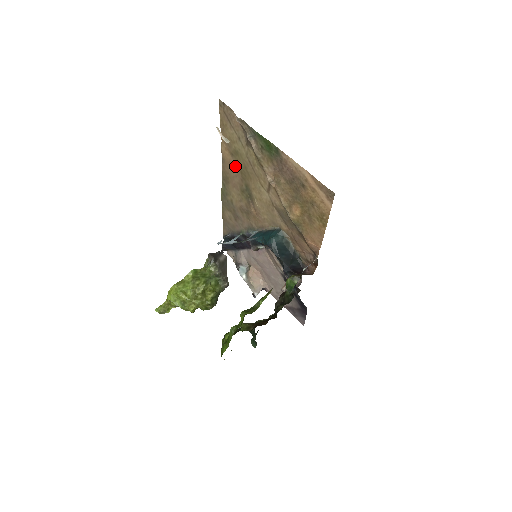
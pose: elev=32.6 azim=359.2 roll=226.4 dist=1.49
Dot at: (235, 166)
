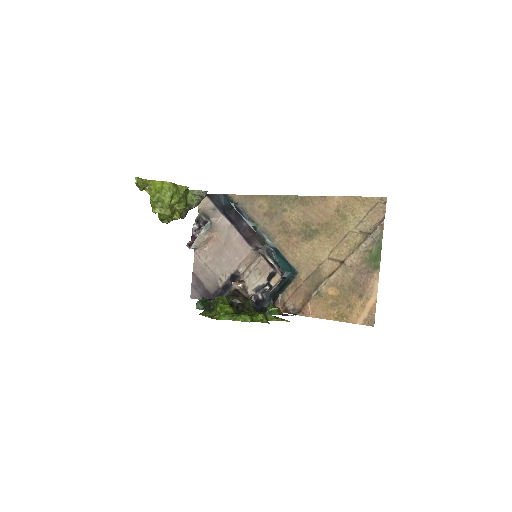
Dot at: (328, 215)
